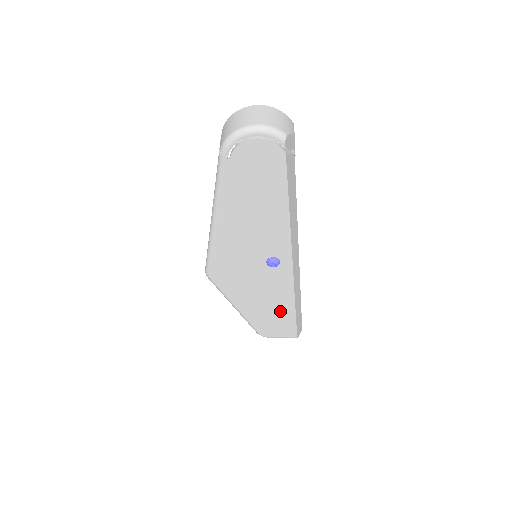
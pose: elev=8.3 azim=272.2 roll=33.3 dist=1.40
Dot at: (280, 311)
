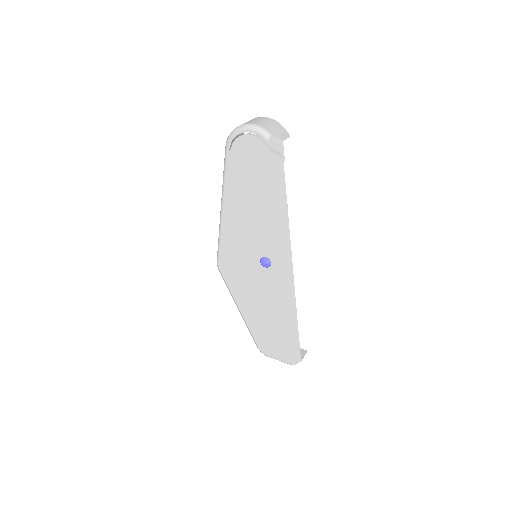
Dot at: (275, 324)
